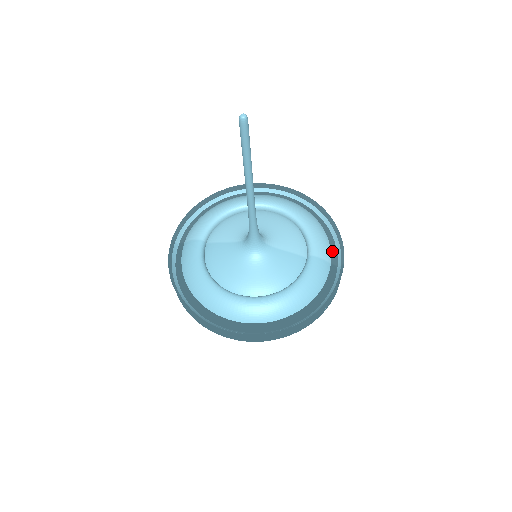
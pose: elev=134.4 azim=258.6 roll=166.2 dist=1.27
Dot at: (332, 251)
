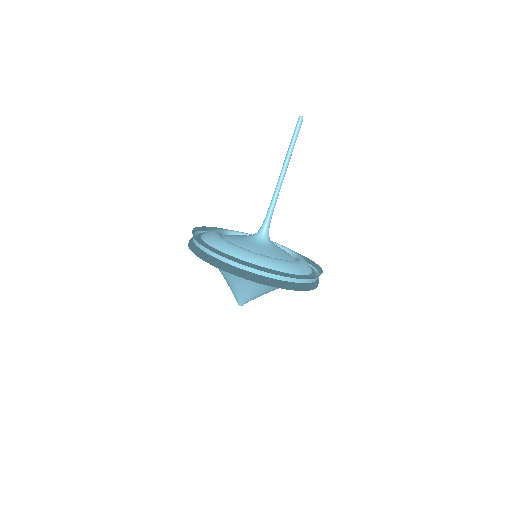
Dot at: (312, 274)
